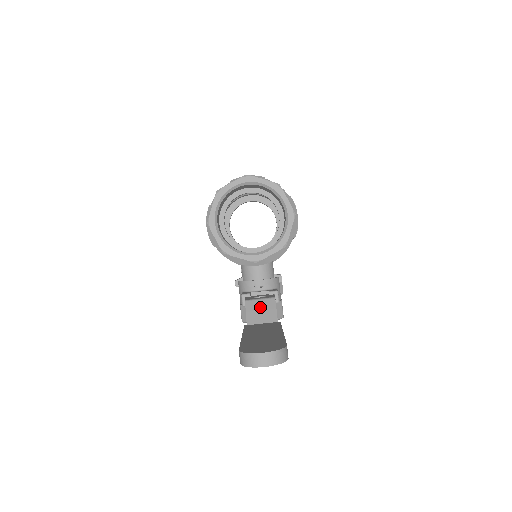
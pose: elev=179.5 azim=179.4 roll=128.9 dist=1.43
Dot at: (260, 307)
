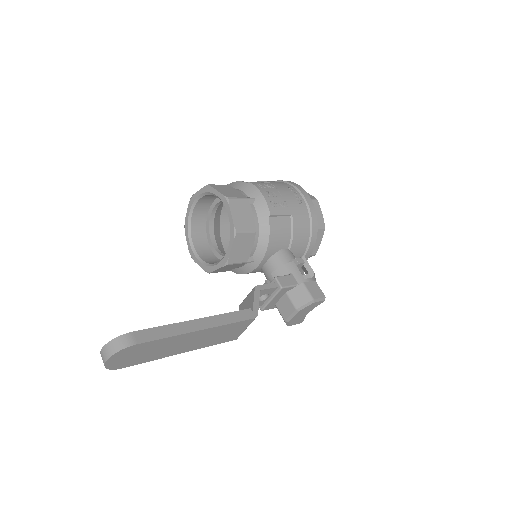
Dot at: (246, 304)
